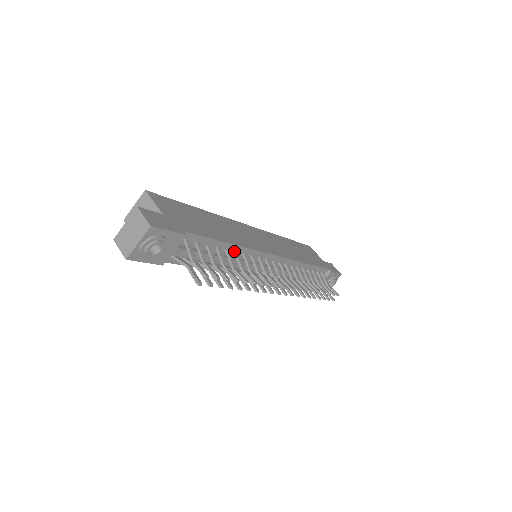
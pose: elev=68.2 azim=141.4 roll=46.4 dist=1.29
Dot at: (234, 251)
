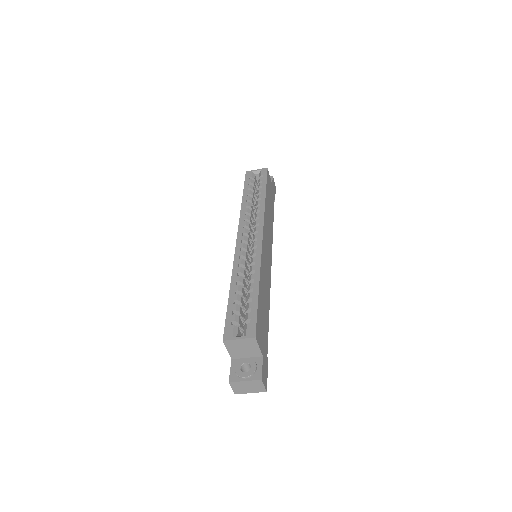
Dot at: occluded
